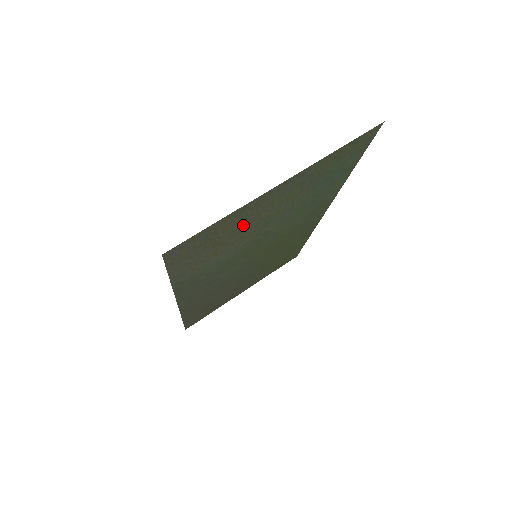
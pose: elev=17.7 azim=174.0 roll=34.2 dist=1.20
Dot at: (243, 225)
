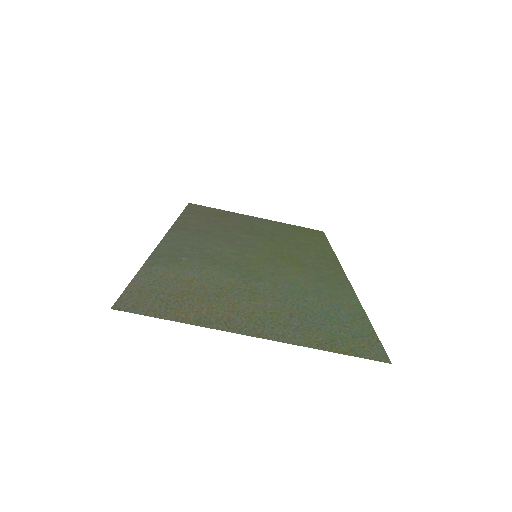
Dot at: (218, 302)
